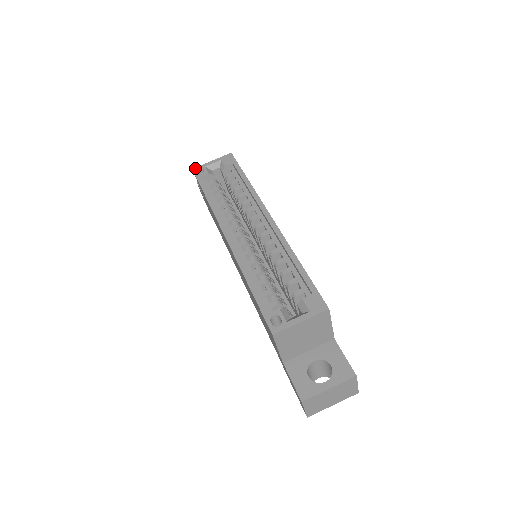
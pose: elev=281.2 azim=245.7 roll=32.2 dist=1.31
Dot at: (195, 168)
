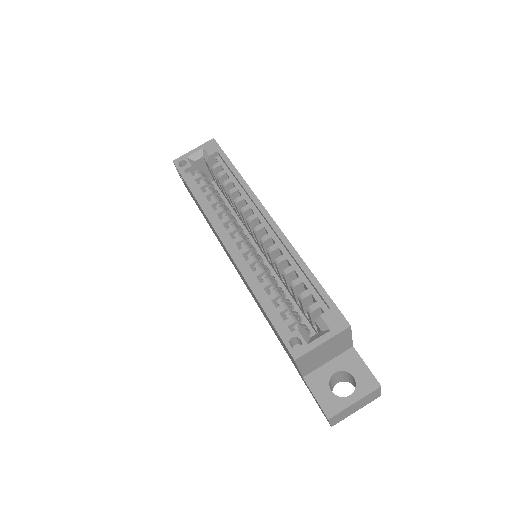
Dot at: (175, 160)
